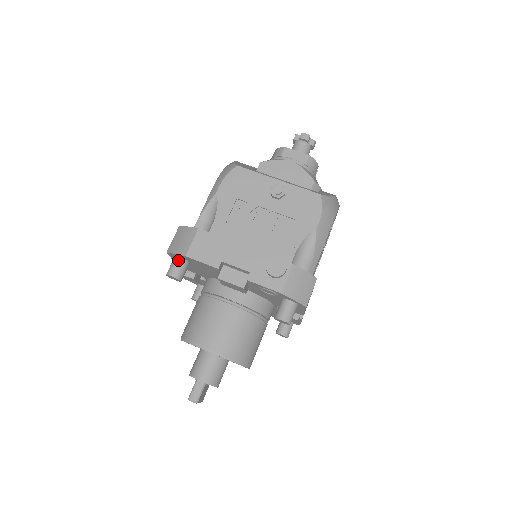
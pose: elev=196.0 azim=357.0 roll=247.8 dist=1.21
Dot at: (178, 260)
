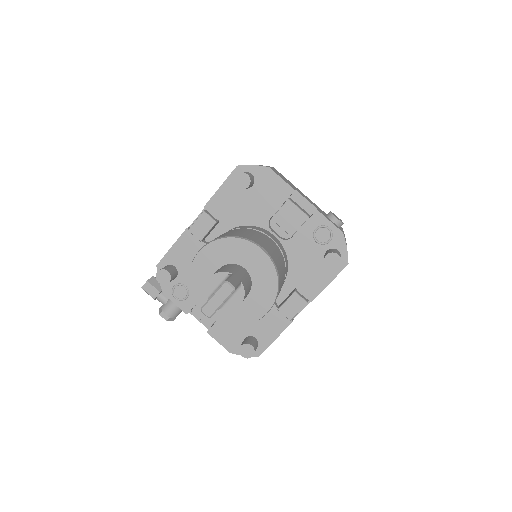
Dot at: (250, 173)
